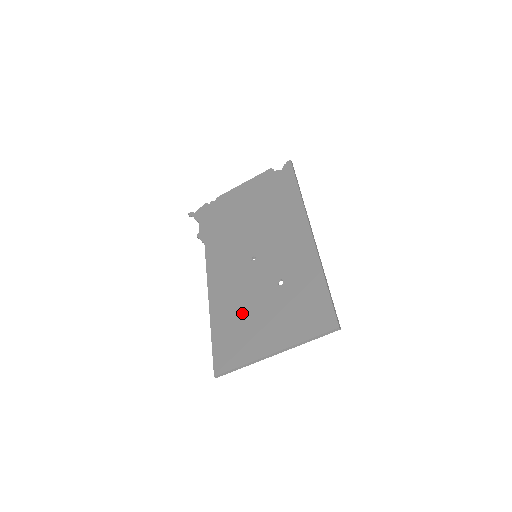
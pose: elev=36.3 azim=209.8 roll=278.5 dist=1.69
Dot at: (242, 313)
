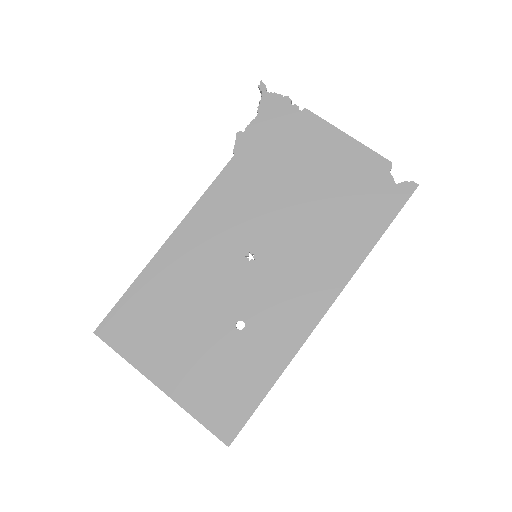
Dot at: (178, 304)
